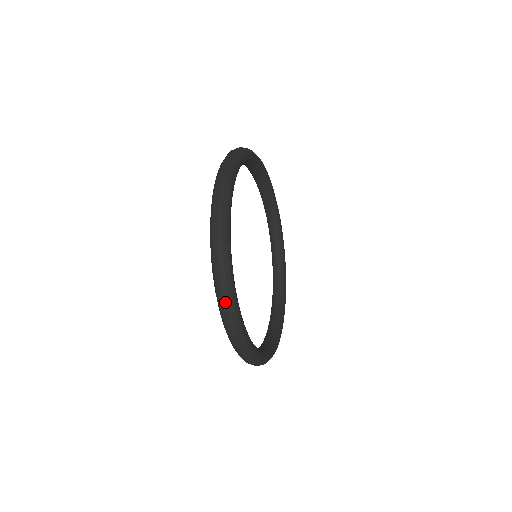
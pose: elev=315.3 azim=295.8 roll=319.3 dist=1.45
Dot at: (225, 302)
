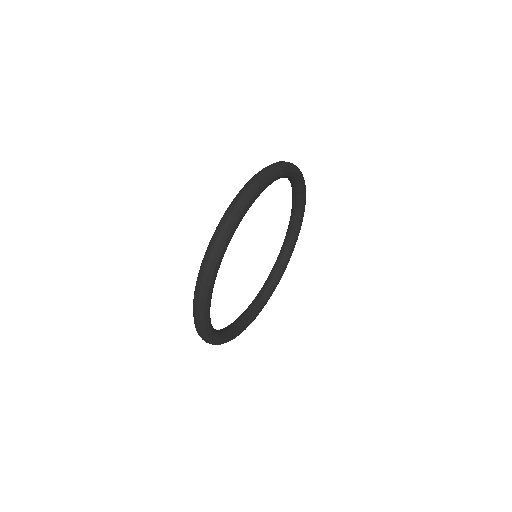
Dot at: occluded
